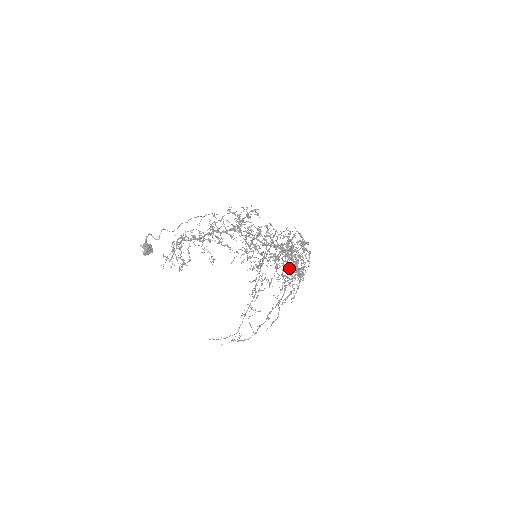
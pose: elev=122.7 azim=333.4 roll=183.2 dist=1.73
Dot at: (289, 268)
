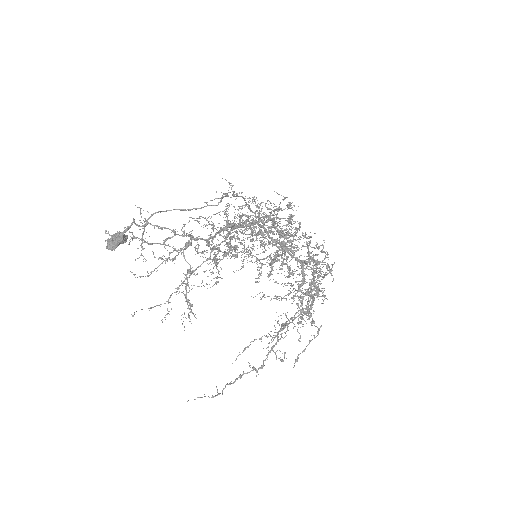
Dot at: (311, 321)
